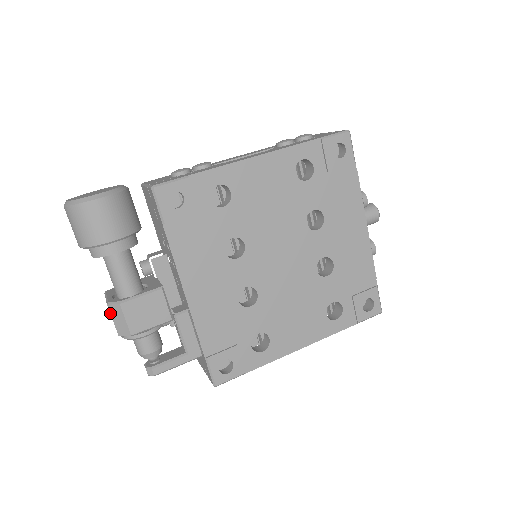
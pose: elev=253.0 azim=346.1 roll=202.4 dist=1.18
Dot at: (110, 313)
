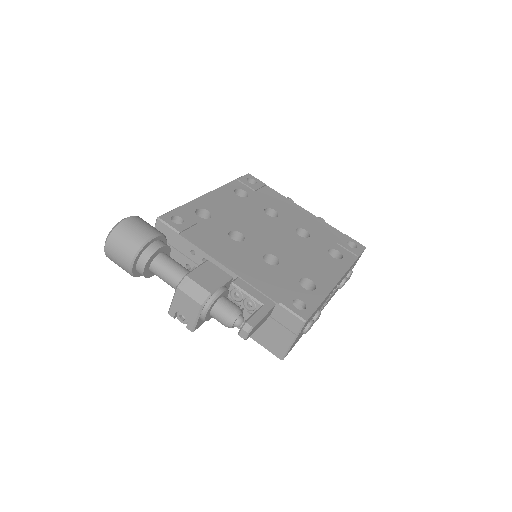
Dot at: (183, 292)
